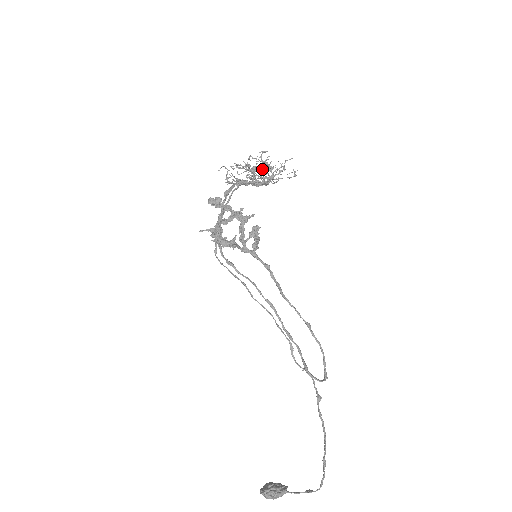
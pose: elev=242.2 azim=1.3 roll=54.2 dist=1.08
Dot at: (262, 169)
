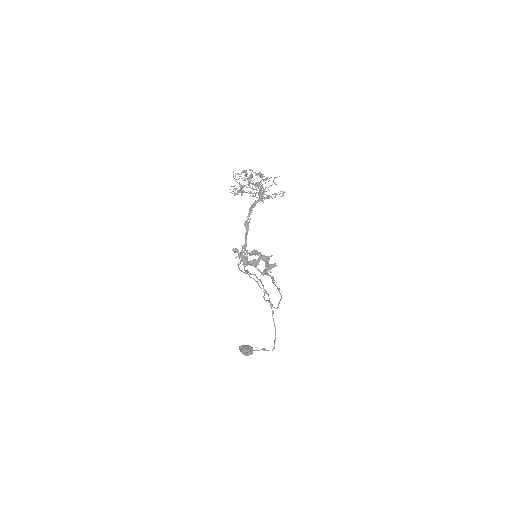
Dot at: (262, 188)
